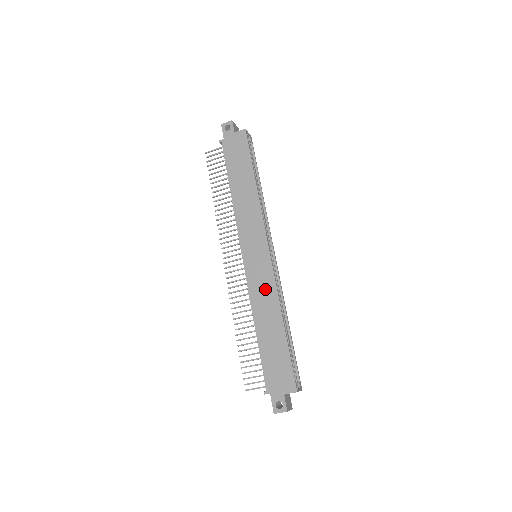
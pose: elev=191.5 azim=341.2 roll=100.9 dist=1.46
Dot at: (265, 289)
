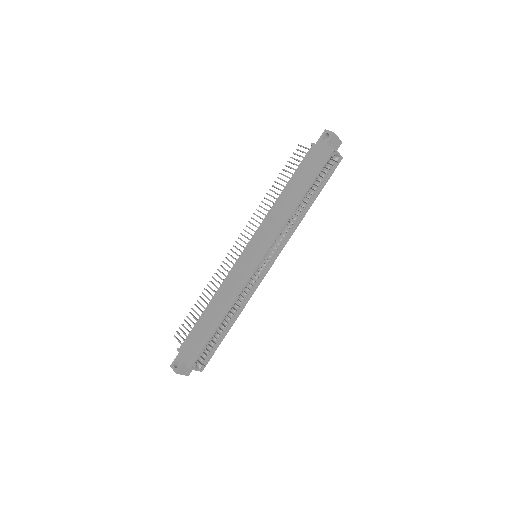
Dot at: (235, 285)
